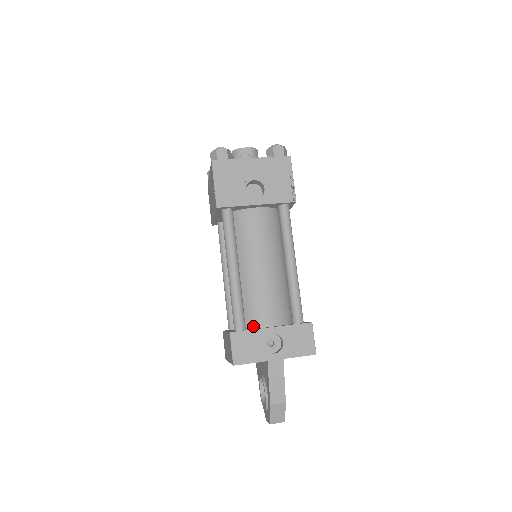
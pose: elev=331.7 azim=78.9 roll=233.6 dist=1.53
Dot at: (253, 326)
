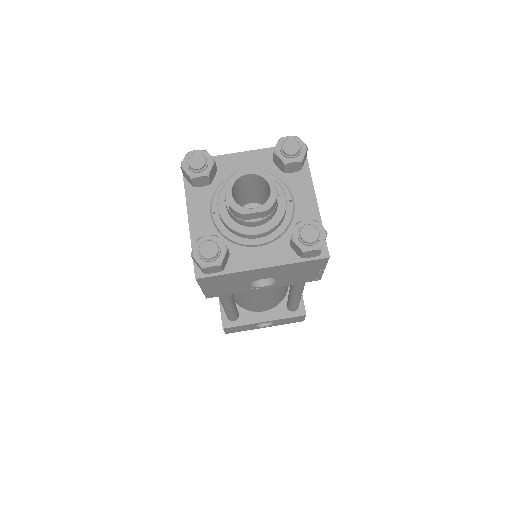
Dot at: (246, 309)
